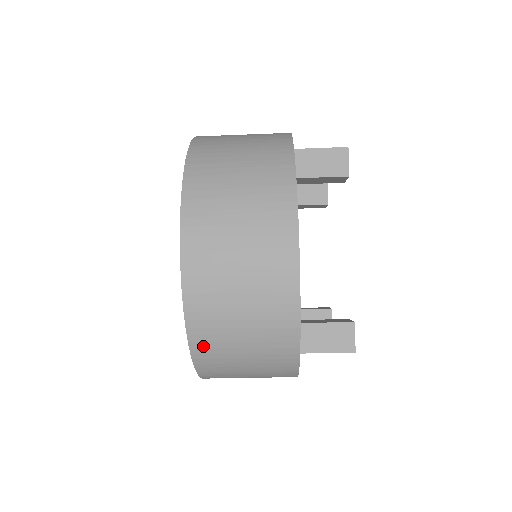
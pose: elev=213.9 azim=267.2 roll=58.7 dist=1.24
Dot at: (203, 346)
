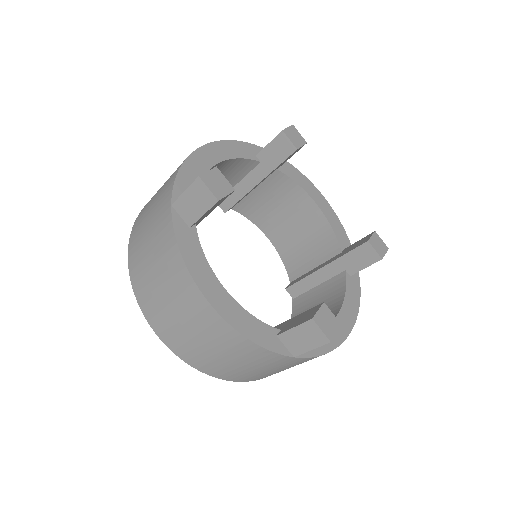
Dot at: (232, 377)
